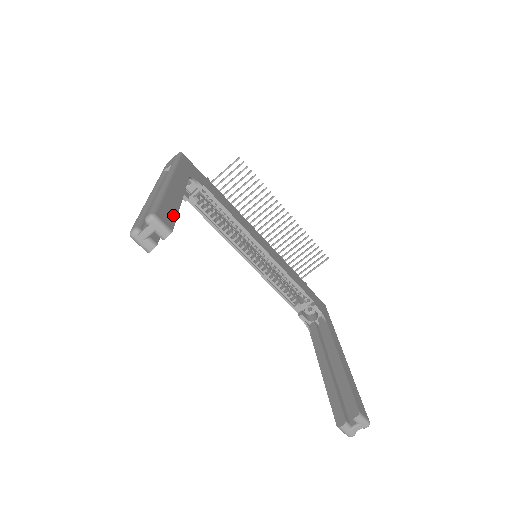
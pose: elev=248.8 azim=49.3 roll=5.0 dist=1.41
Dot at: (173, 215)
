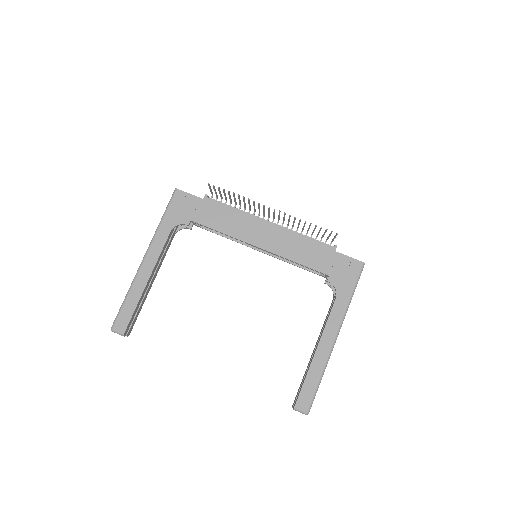
Dot at: (130, 314)
